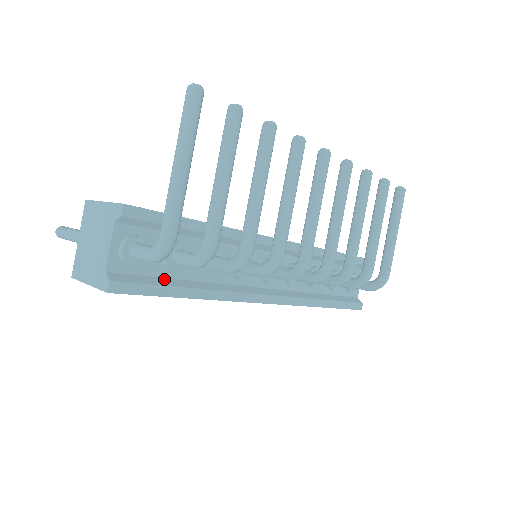
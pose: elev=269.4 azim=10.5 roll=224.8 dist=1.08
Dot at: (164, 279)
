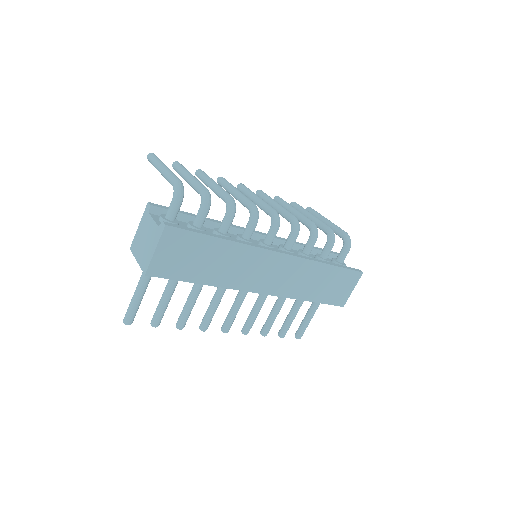
Dot at: occluded
